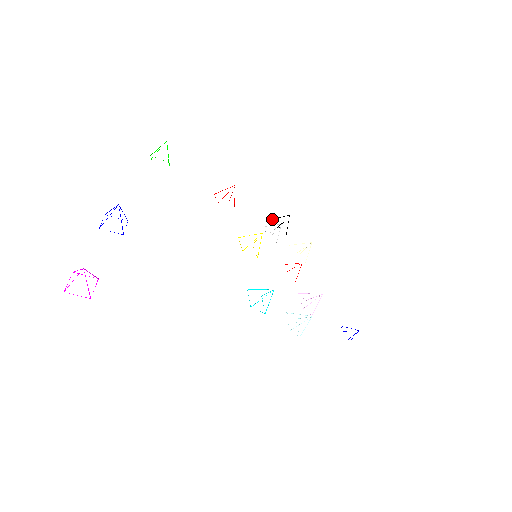
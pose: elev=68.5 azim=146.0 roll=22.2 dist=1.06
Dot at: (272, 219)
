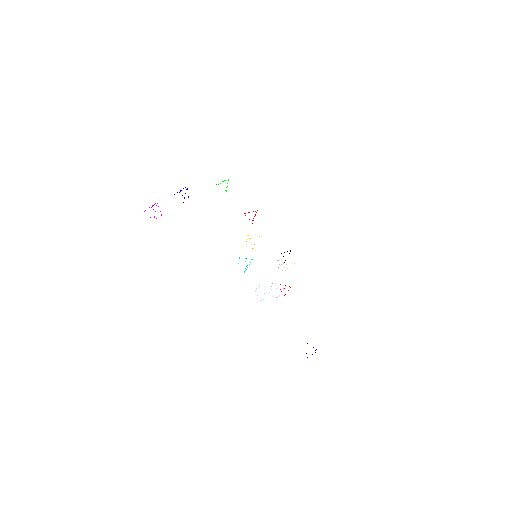
Dot at: occluded
